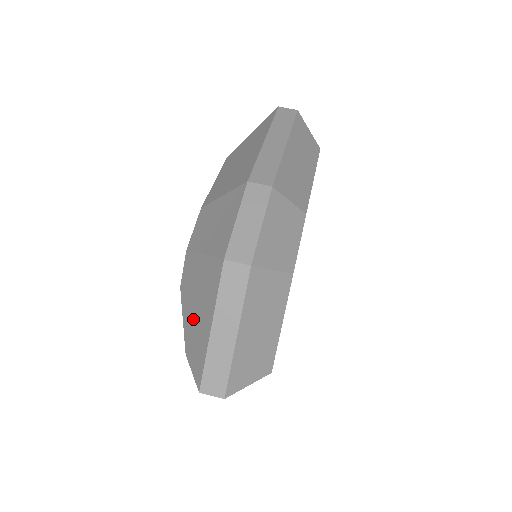
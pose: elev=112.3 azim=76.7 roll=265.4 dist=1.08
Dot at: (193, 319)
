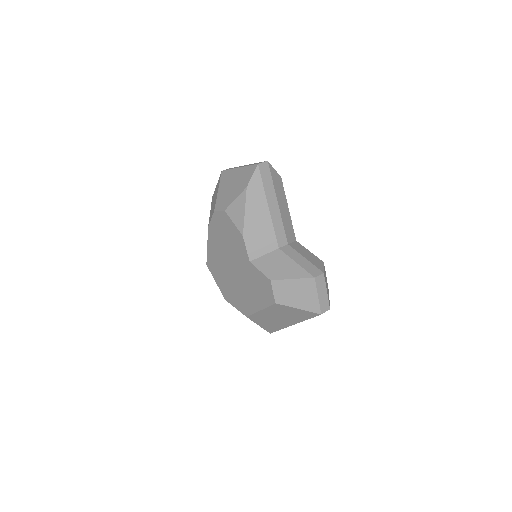
Dot at: (235, 187)
